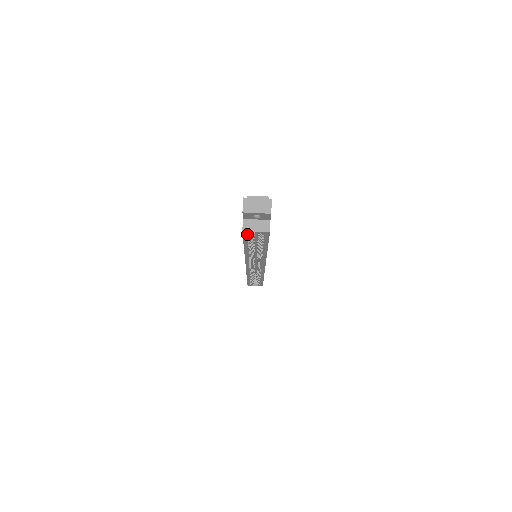
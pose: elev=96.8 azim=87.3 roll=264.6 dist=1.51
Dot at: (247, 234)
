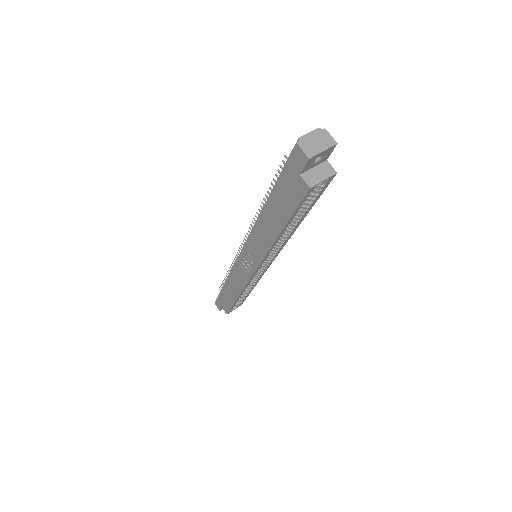
Dot at: (309, 193)
